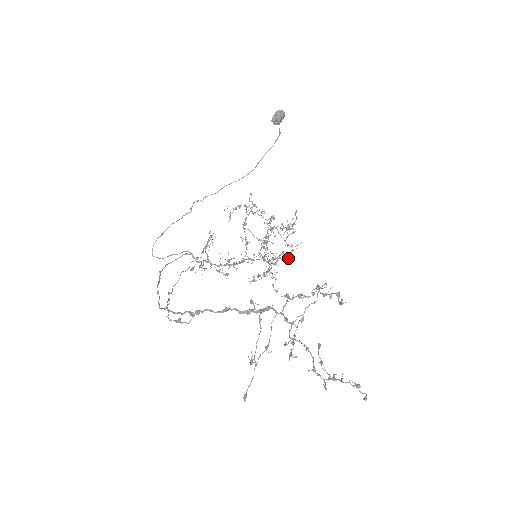
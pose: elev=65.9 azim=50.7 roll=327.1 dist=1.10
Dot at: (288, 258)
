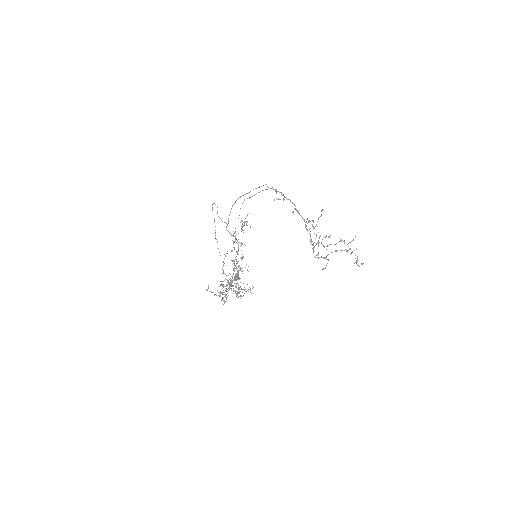
Dot at: (250, 288)
